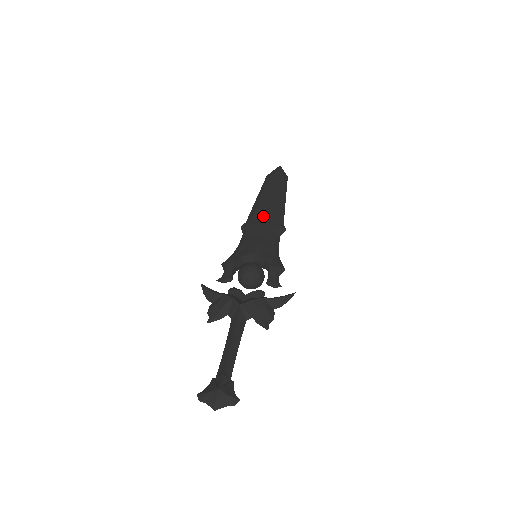
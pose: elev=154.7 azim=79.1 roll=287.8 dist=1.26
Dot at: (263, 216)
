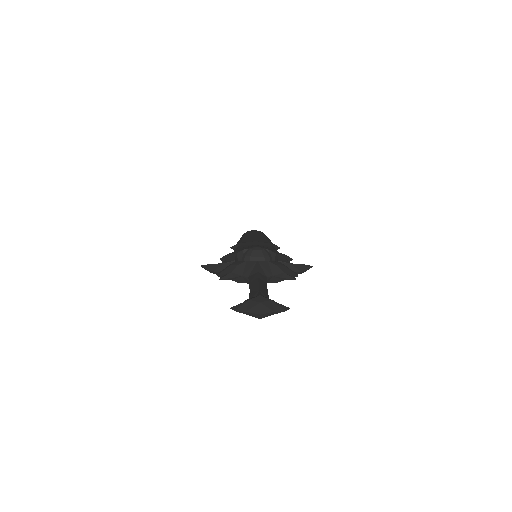
Dot at: (253, 240)
